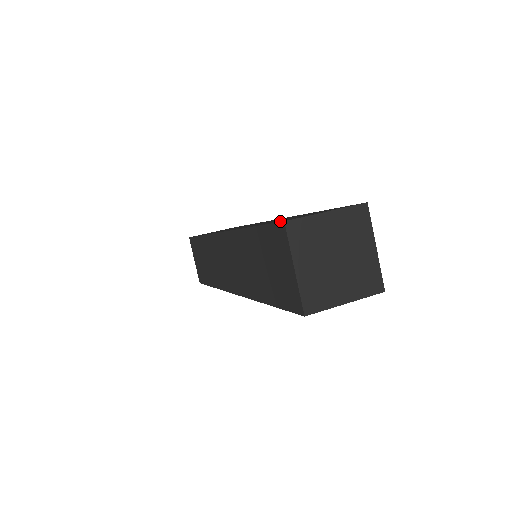
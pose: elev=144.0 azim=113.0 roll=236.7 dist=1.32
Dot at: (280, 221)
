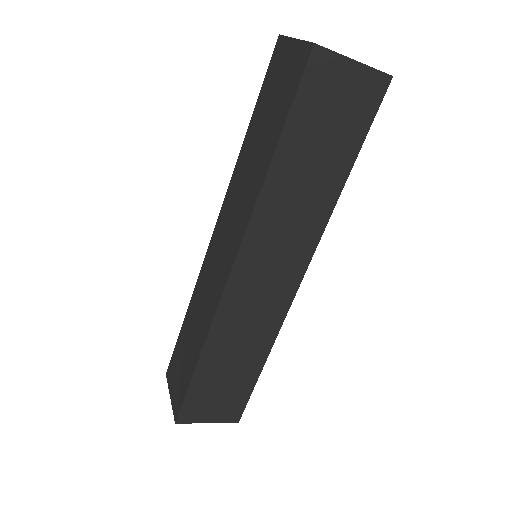
Dot at: occluded
